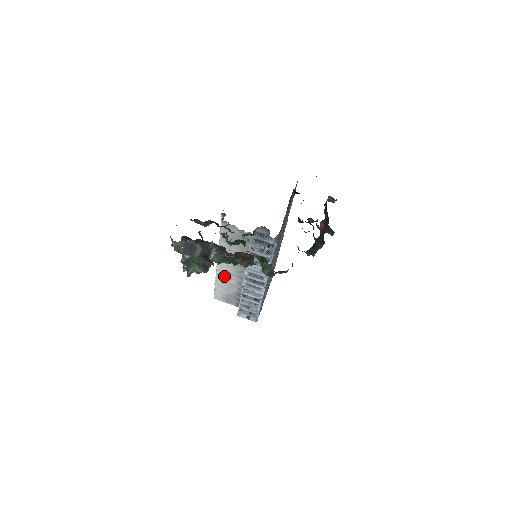
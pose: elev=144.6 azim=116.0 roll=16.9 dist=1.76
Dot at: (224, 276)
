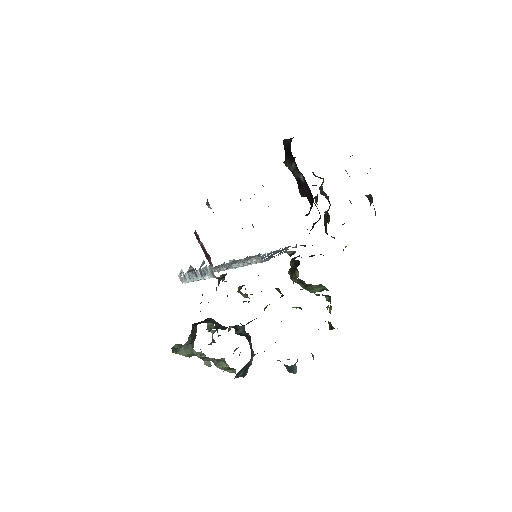
Dot at: occluded
